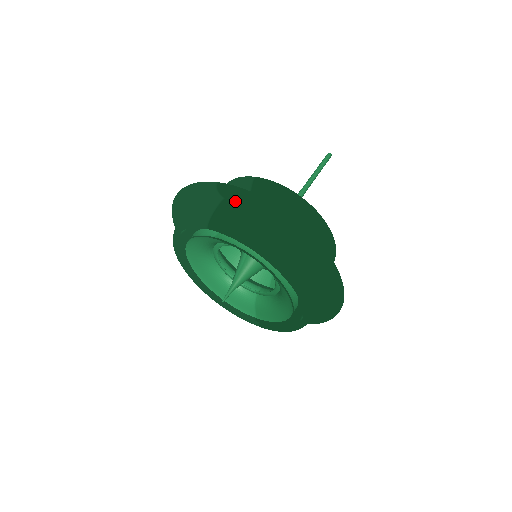
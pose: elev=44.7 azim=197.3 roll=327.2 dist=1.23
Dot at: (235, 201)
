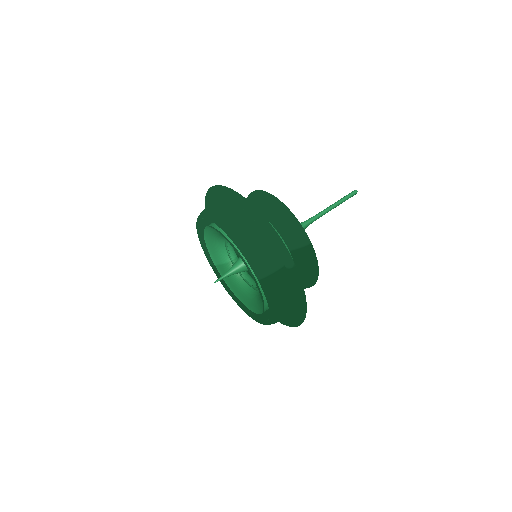
Dot at: (289, 276)
